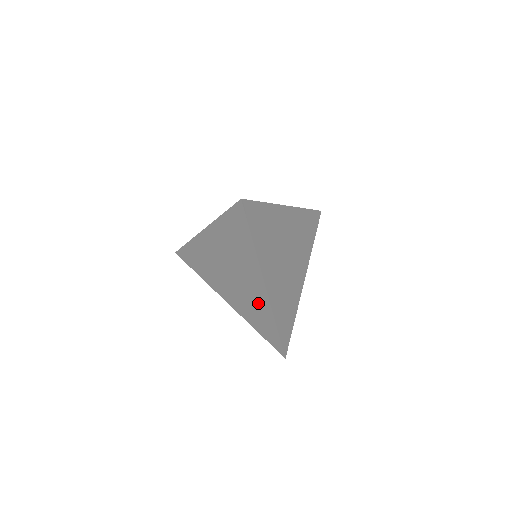
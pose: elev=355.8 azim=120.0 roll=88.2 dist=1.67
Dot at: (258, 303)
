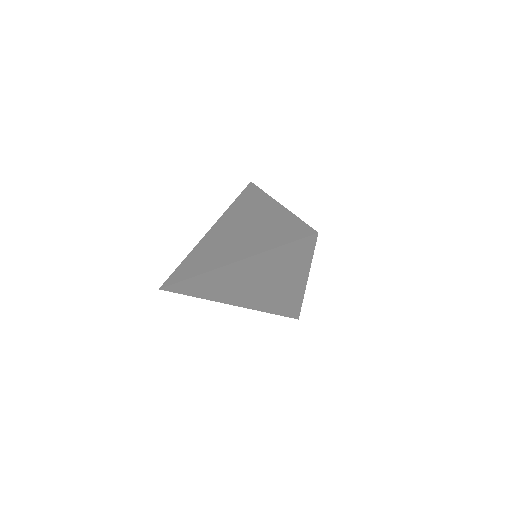
Dot at: (287, 295)
